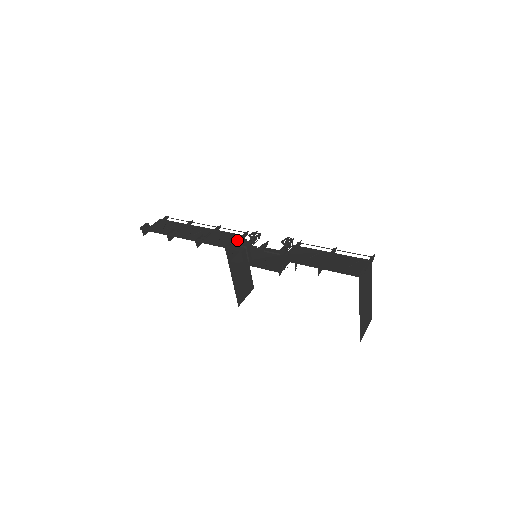
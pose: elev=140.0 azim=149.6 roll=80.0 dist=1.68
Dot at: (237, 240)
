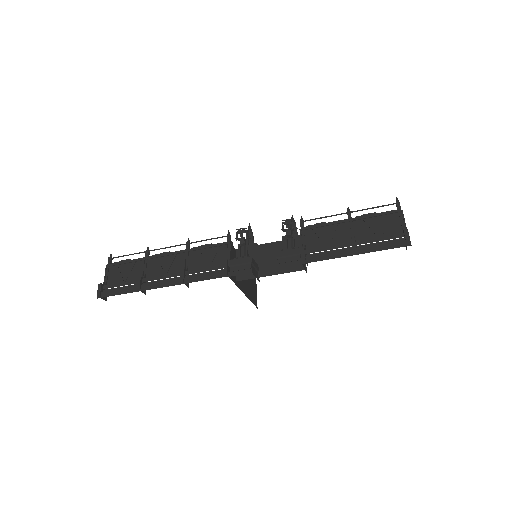
Dot at: (228, 253)
